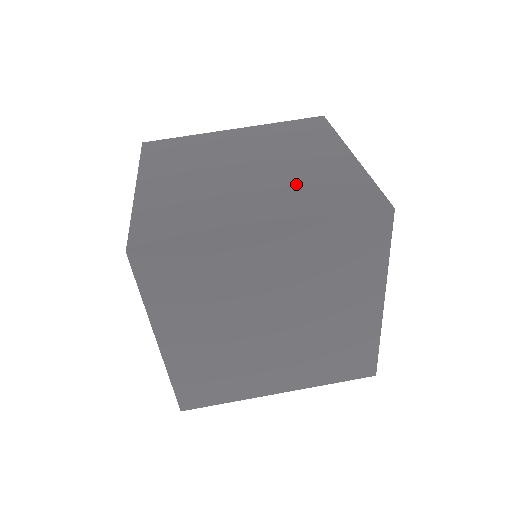
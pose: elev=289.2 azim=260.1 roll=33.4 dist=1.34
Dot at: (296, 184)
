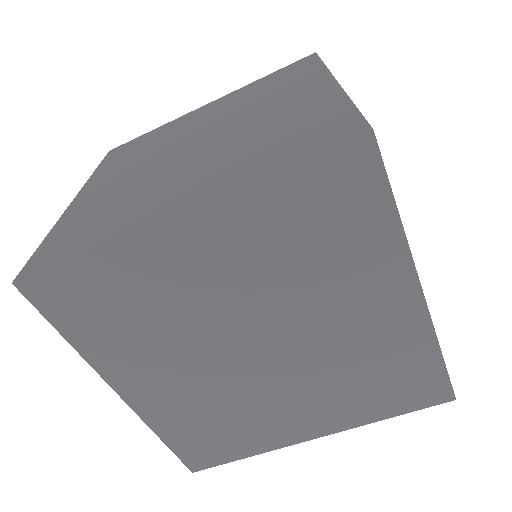
Dot at: (245, 141)
